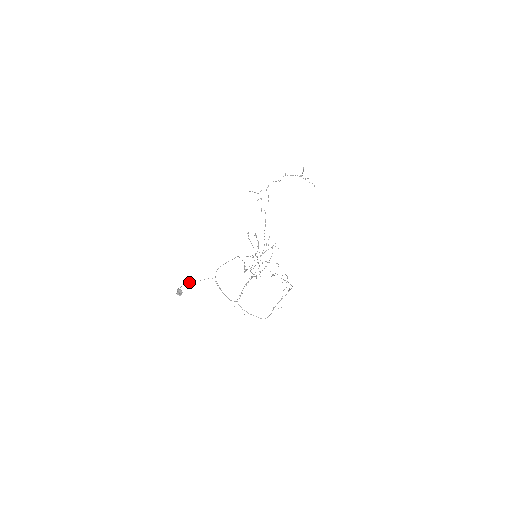
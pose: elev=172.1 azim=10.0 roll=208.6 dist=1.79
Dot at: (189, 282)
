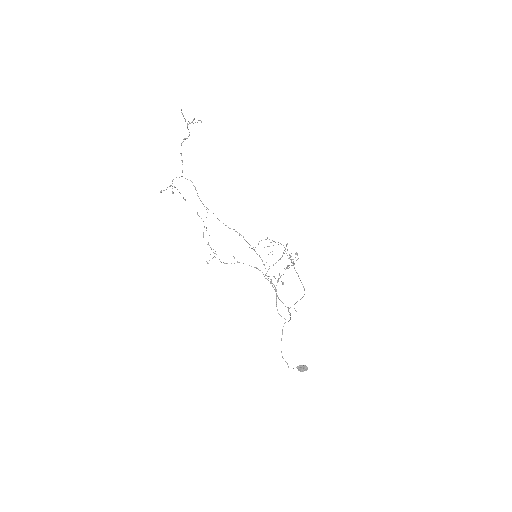
Dot at: occluded
